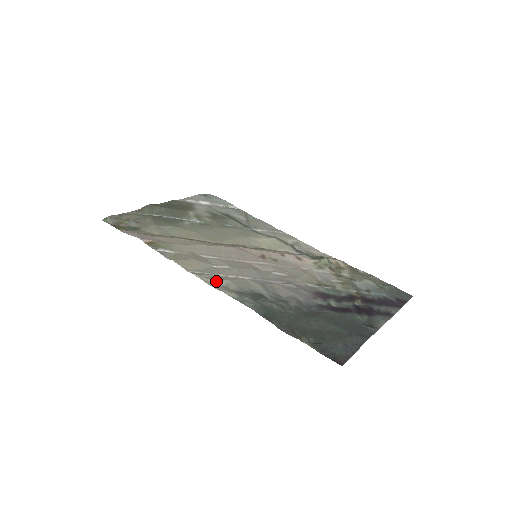
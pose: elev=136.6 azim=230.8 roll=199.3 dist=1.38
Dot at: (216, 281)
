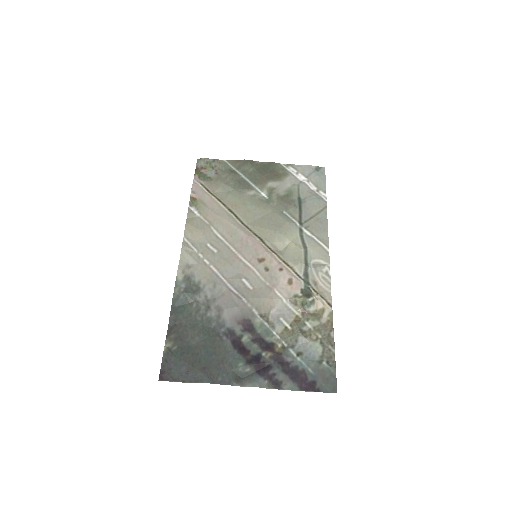
Dot at: (189, 258)
